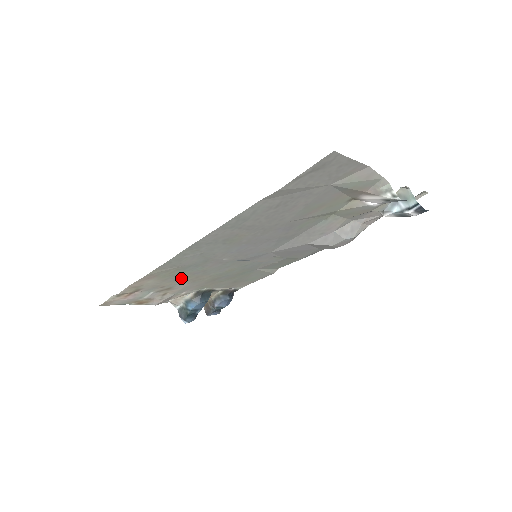
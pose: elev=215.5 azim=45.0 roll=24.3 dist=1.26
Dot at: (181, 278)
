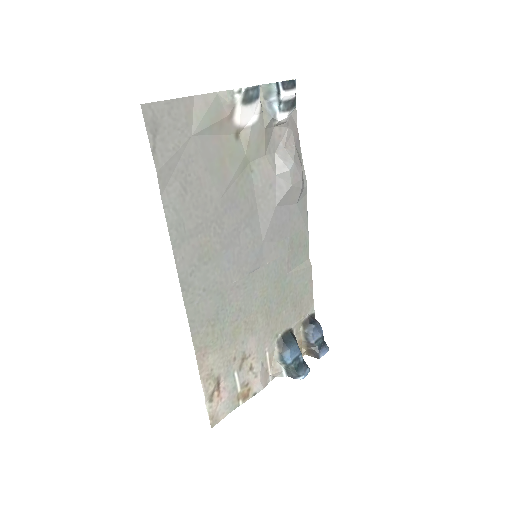
Dot at: (234, 335)
